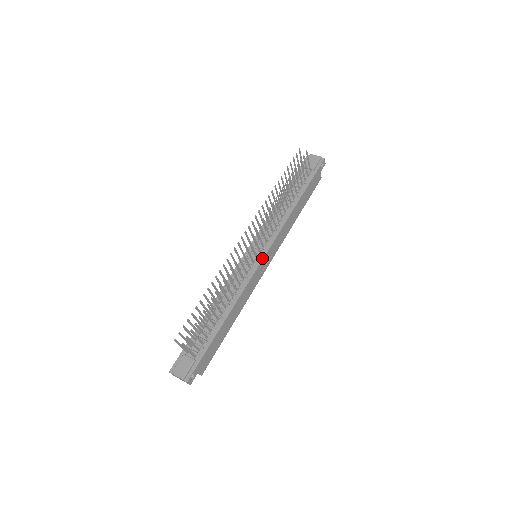
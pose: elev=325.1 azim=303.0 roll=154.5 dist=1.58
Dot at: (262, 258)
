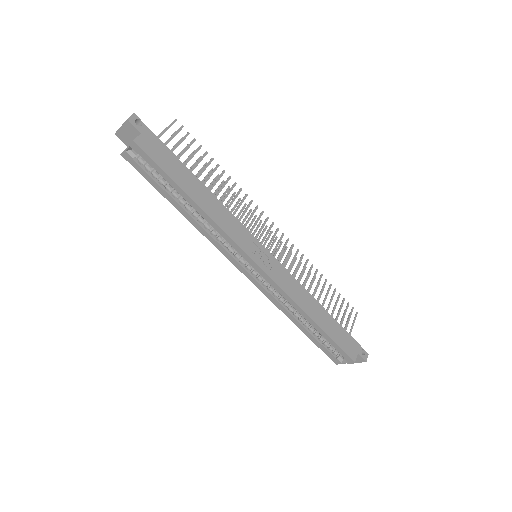
Dot at: (264, 248)
